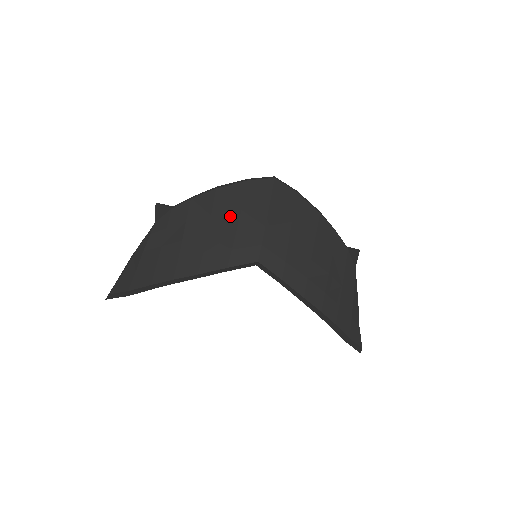
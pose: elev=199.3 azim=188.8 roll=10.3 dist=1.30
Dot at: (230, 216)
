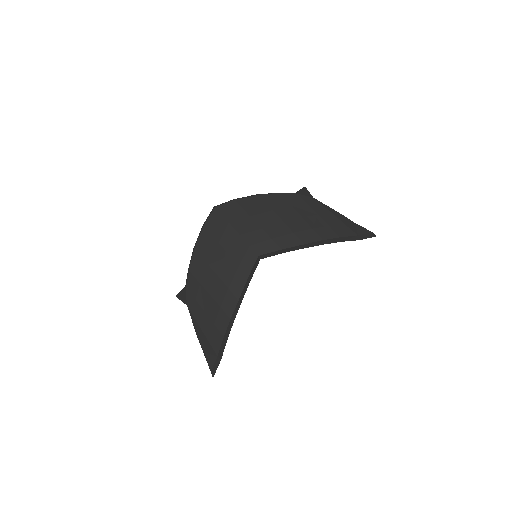
Dot at: (217, 253)
